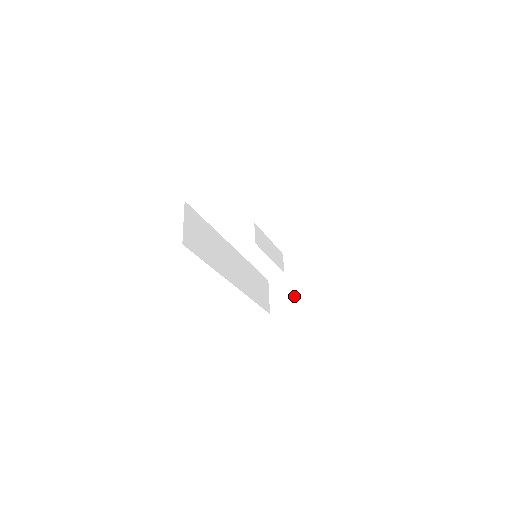
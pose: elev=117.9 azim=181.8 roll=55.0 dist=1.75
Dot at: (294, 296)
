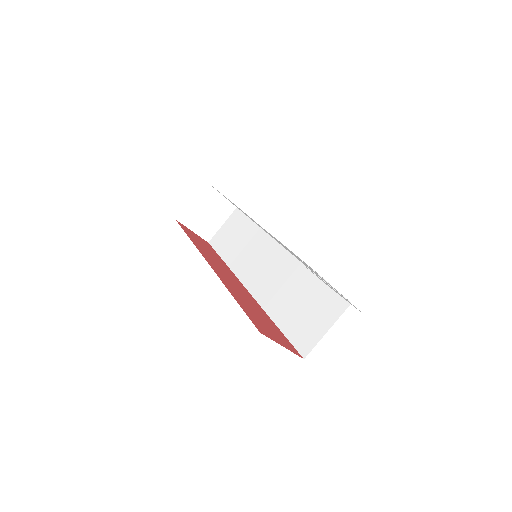
Dot at: (212, 224)
